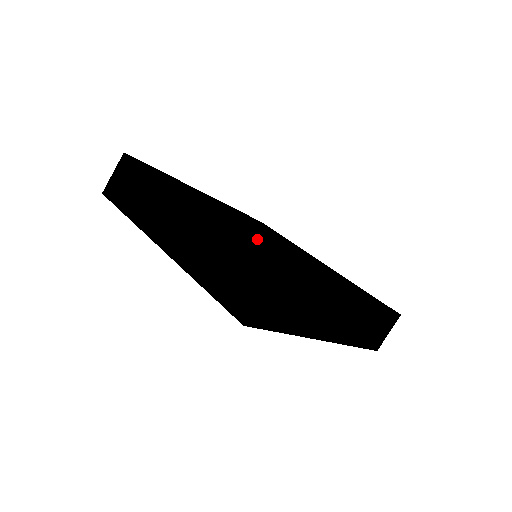
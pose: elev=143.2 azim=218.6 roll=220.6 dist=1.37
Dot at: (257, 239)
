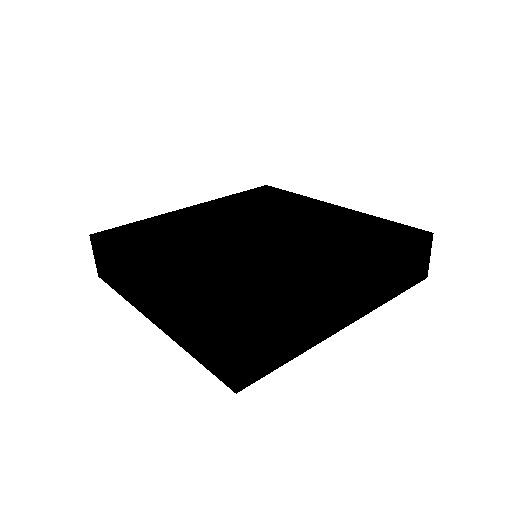
Dot at: (227, 273)
